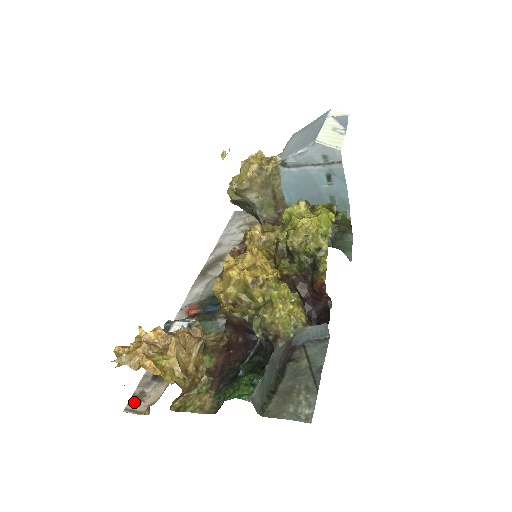
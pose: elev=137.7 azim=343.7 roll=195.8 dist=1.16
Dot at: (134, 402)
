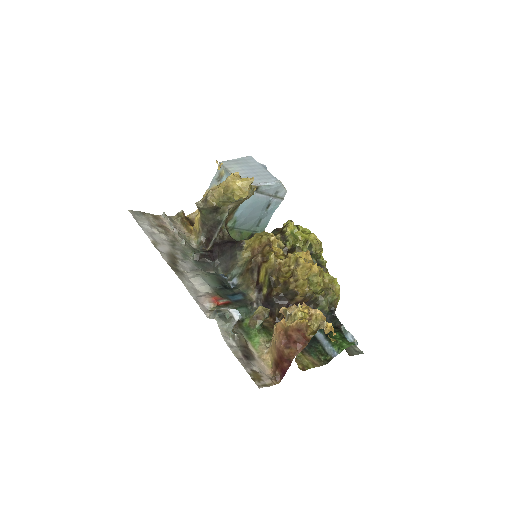
Dot at: (257, 379)
